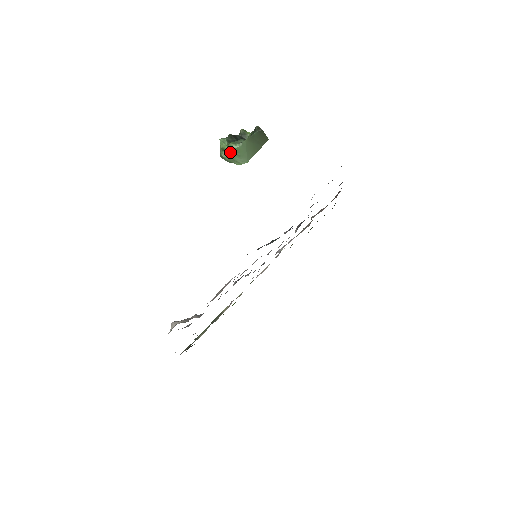
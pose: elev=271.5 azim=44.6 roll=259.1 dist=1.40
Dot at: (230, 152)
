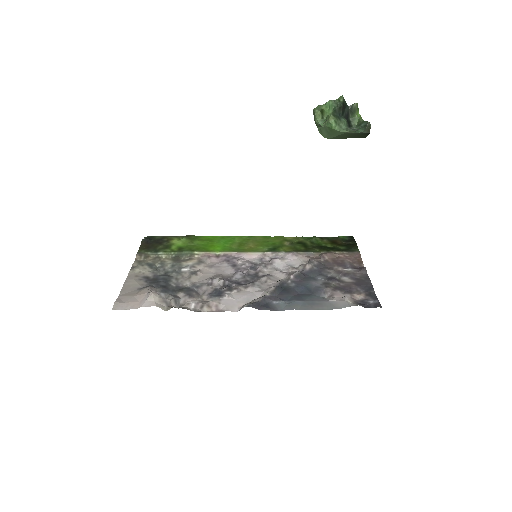
Dot at: (325, 124)
